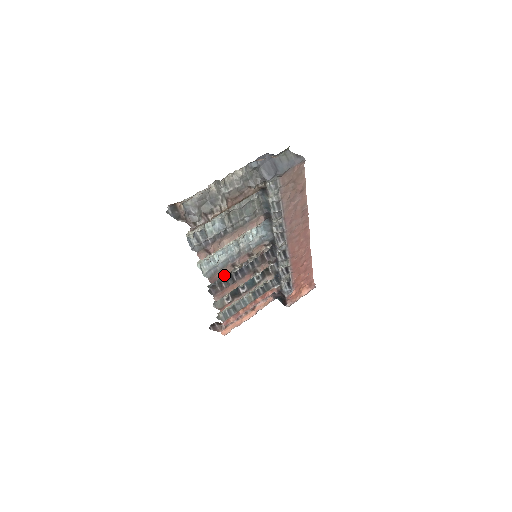
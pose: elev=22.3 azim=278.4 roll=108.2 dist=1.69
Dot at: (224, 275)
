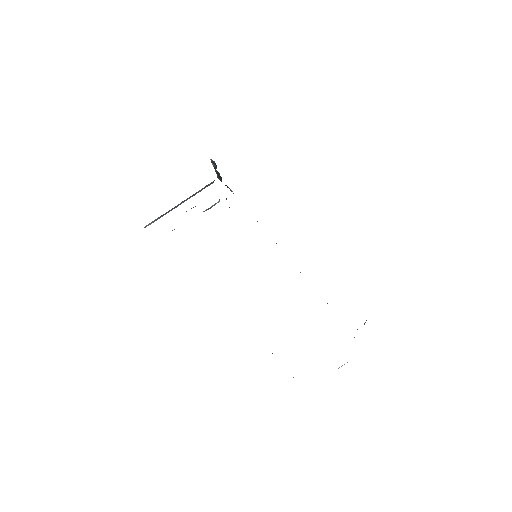
Dot at: occluded
